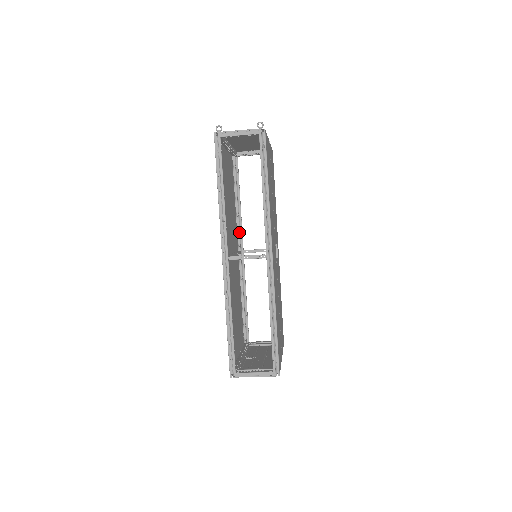
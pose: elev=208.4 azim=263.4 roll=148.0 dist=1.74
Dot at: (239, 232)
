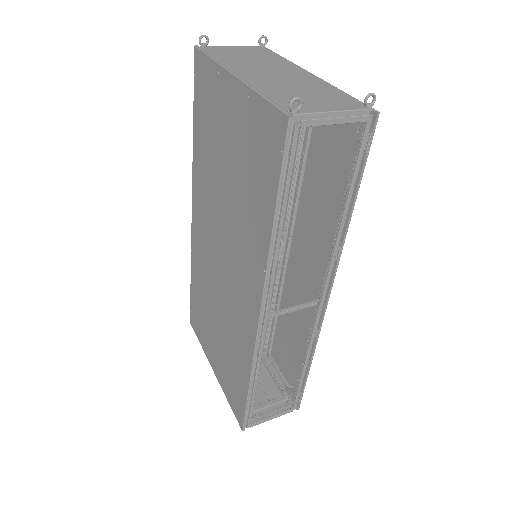
Dot at: occluded
